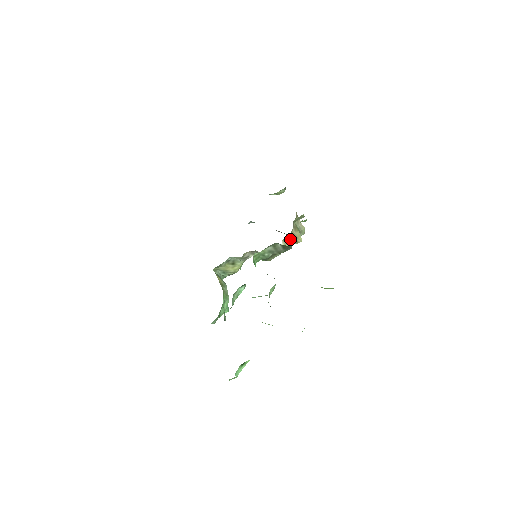
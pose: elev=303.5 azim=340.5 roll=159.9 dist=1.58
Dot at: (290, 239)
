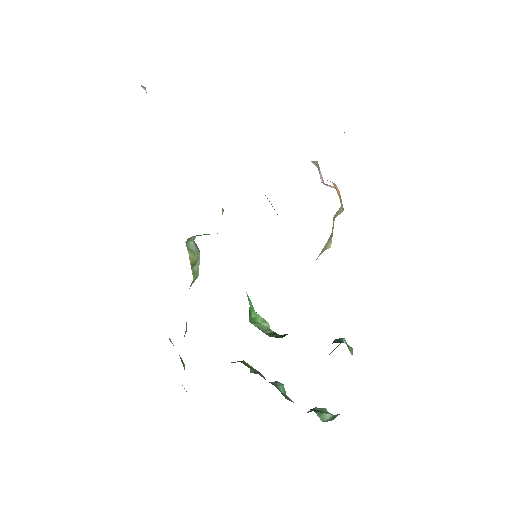
Dot at: occluded
